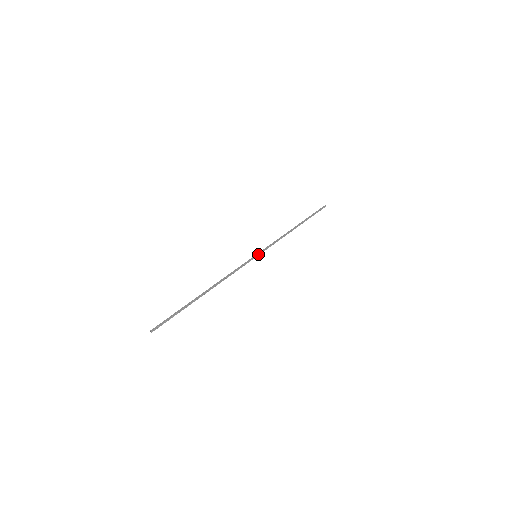
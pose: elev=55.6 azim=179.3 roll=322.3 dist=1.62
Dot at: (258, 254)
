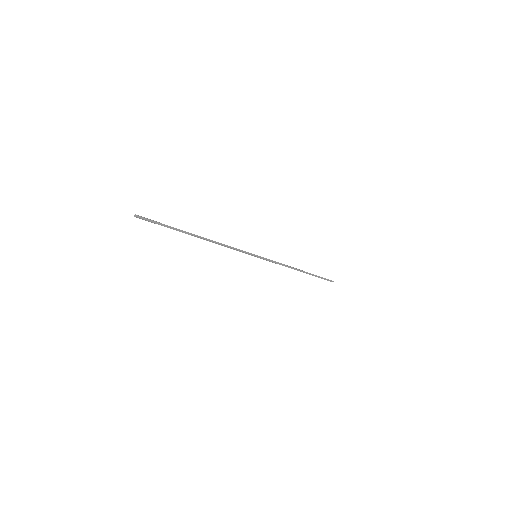
Dot at: (259, 257)
